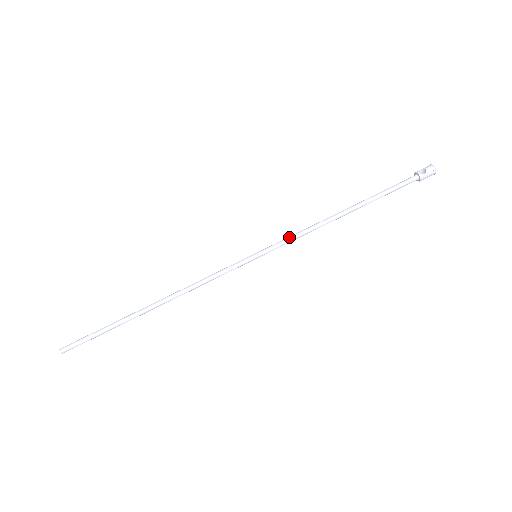
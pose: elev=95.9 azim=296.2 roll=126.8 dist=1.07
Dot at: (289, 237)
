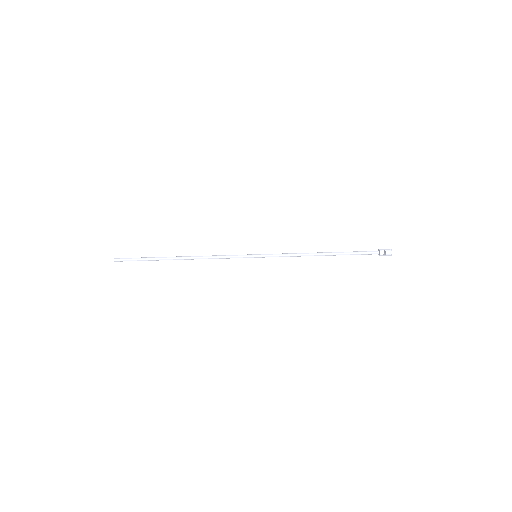
Dot at: (281, 255)
